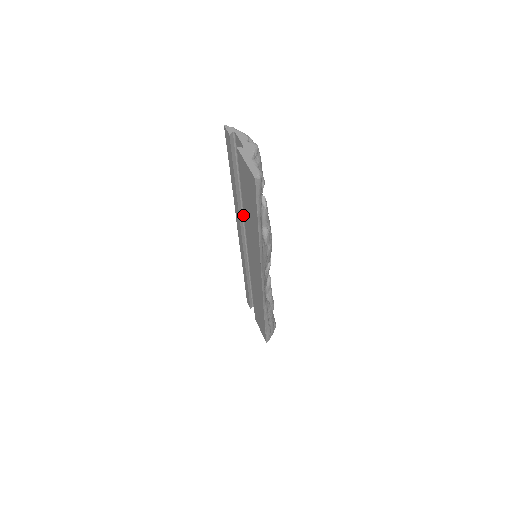
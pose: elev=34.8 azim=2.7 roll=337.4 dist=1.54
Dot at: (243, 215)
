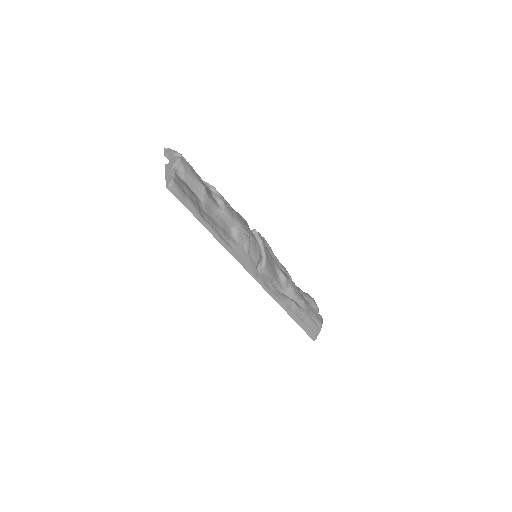
Dot at: occluded
